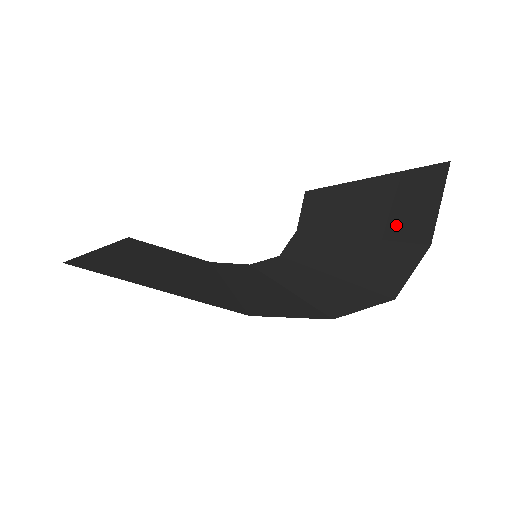
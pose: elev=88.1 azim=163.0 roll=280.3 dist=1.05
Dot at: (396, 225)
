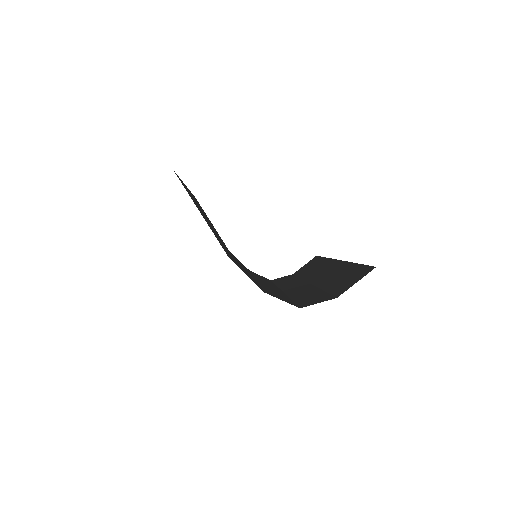
Dot at: (334, 286)
